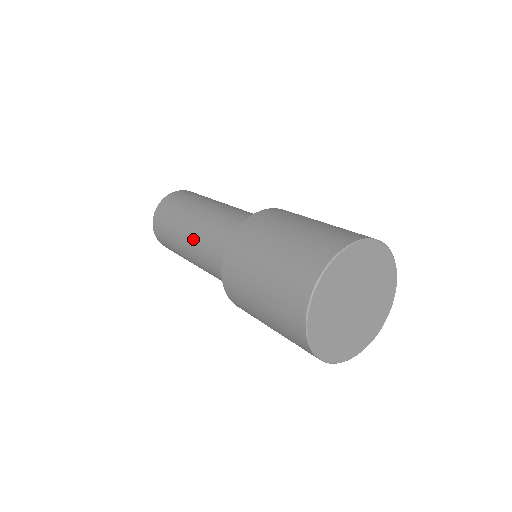
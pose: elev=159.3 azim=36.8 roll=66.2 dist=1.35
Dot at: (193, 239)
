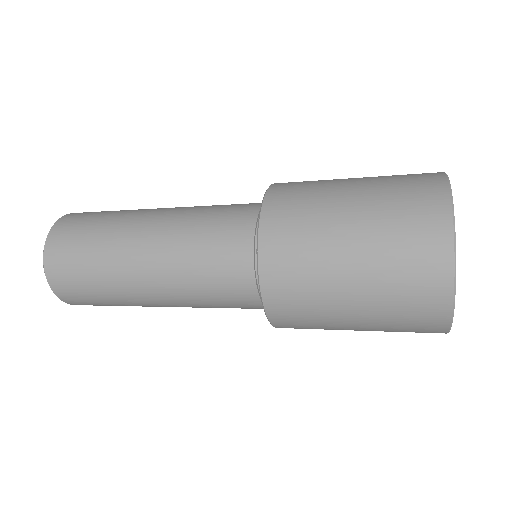
Dot at: (169, 214)
